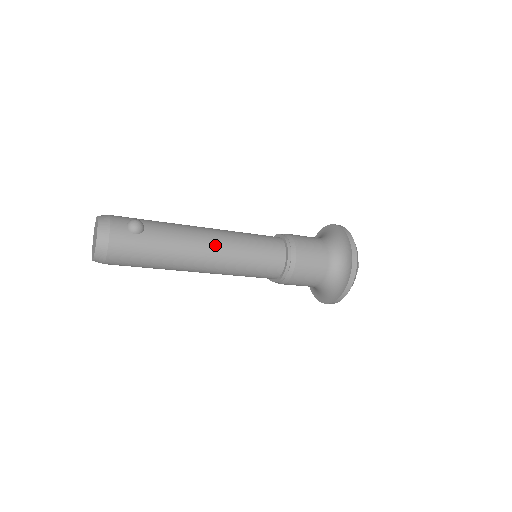
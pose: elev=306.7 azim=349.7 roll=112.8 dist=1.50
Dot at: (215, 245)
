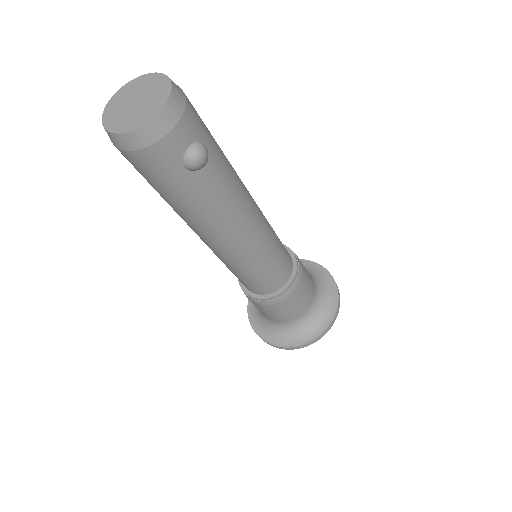
Dot at: (240, 241)
